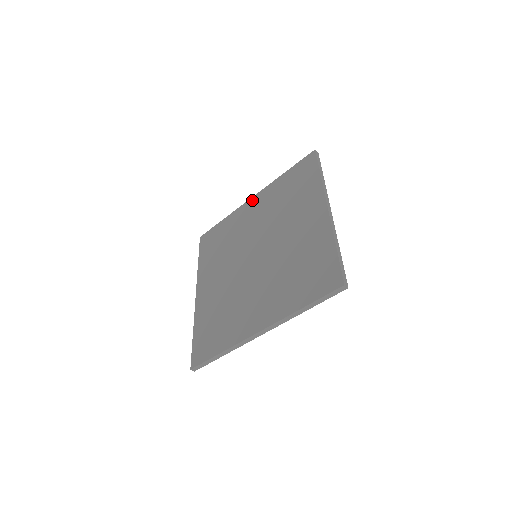
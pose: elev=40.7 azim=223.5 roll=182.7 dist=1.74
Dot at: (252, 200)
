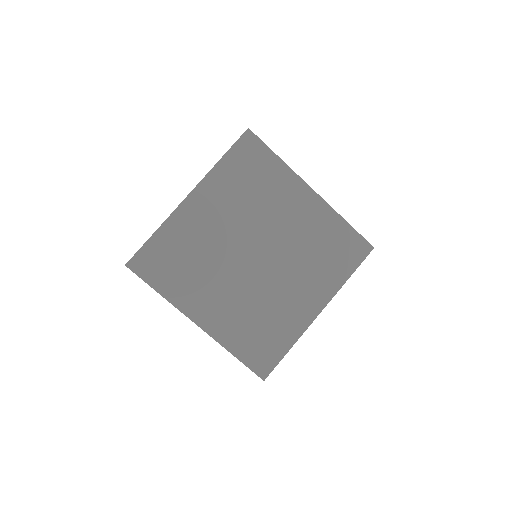
Dot at: (310, 193)
